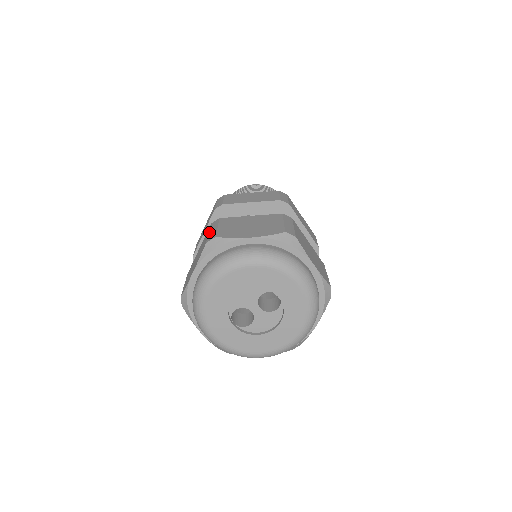
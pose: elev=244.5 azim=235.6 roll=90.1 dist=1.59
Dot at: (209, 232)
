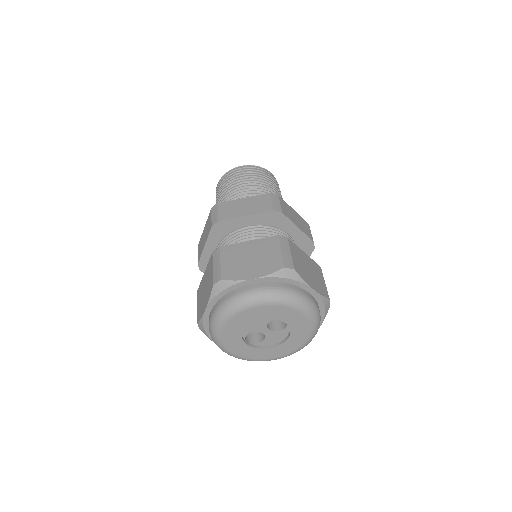
Dot at: (213, 267)
